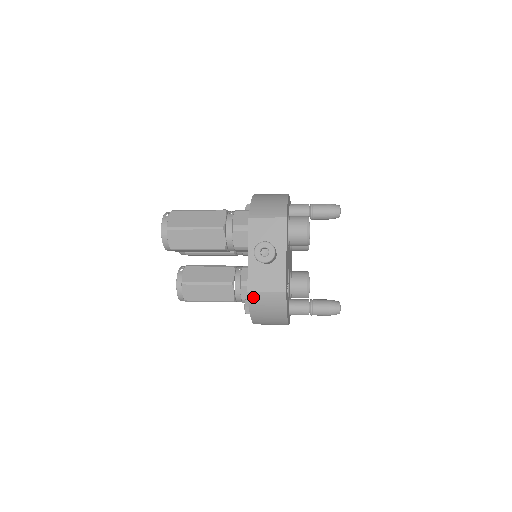
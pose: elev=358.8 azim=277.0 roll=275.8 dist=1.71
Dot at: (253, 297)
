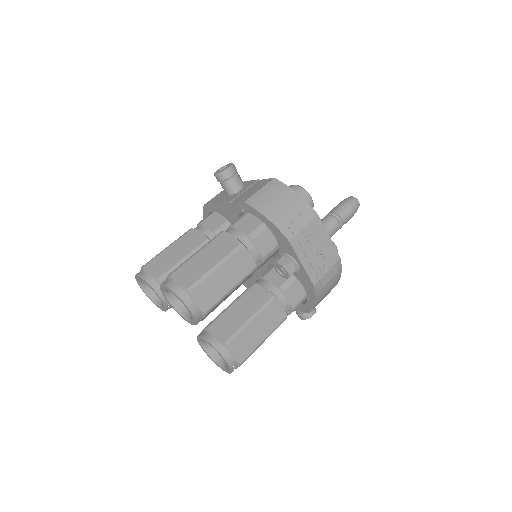
Dot at: occluded
